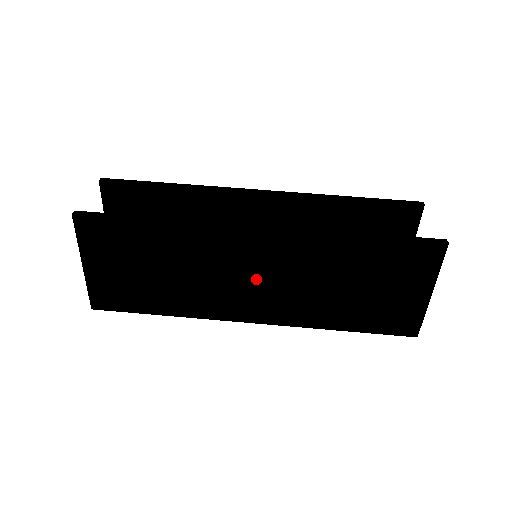
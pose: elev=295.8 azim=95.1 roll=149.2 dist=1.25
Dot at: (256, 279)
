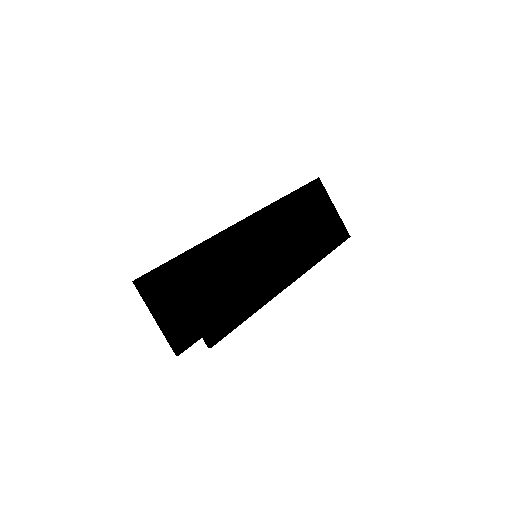
Dot at: (275, 247)
